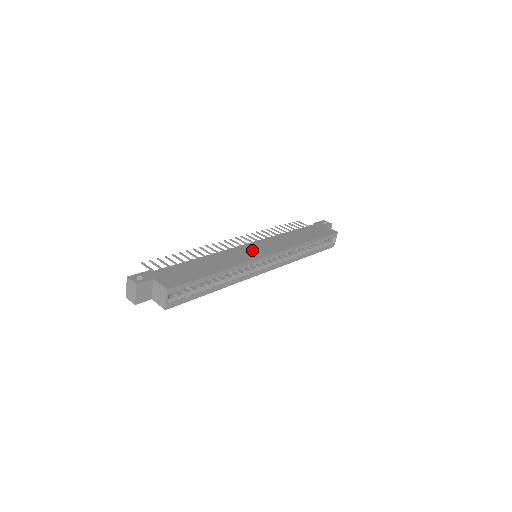
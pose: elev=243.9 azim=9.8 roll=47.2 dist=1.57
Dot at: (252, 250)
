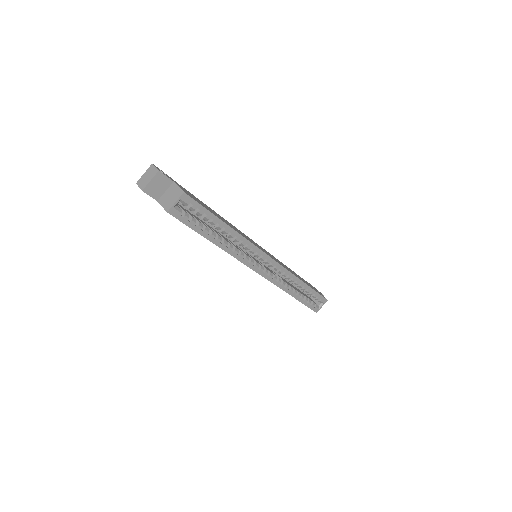
Dot at: occluded
